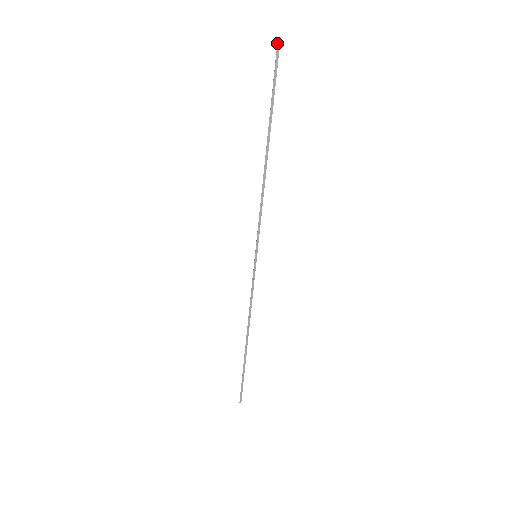
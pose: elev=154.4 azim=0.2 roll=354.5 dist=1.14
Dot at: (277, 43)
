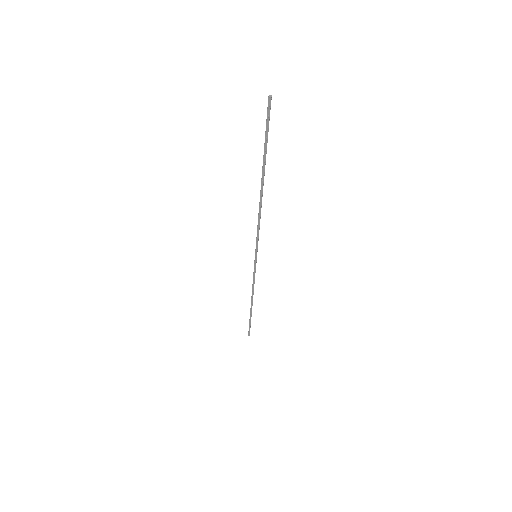
Dot at: (268, 98)
